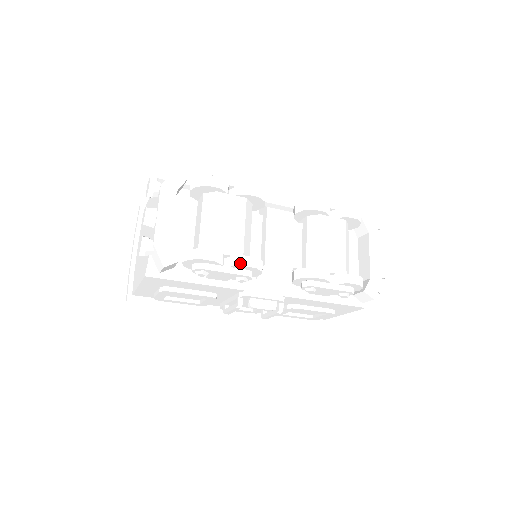
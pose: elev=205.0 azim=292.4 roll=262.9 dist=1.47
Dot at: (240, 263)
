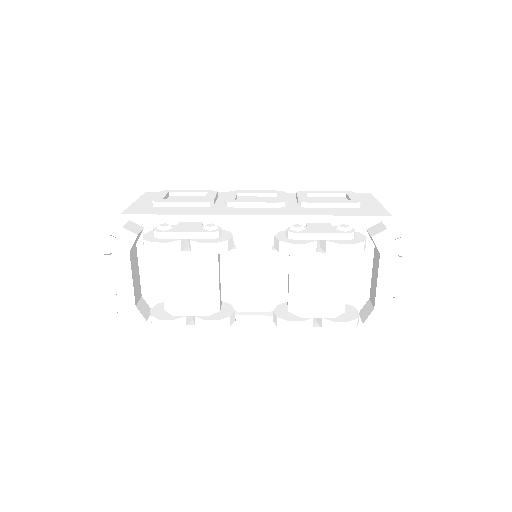
Dot at: (202, 326)
